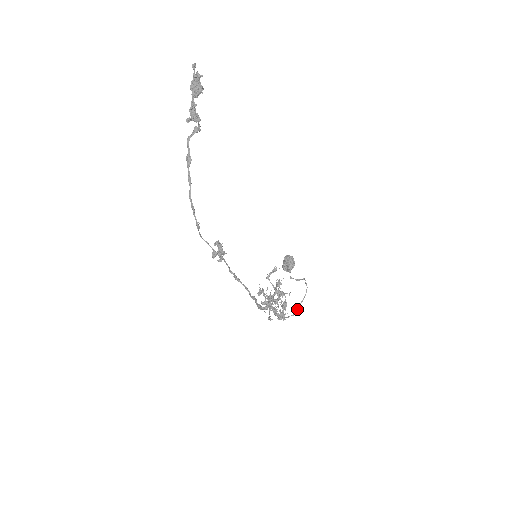
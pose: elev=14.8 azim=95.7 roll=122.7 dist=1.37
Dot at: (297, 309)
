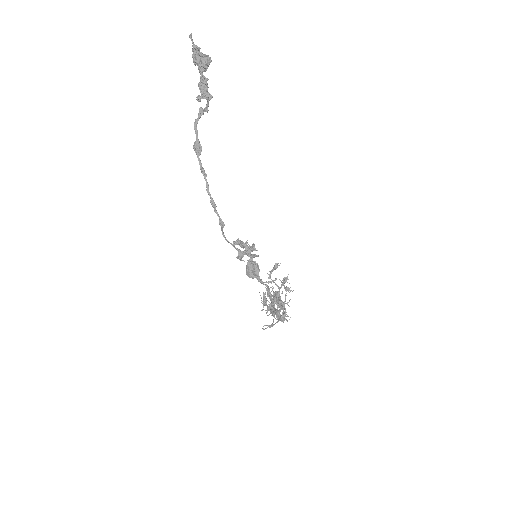
Dot at: occluded
